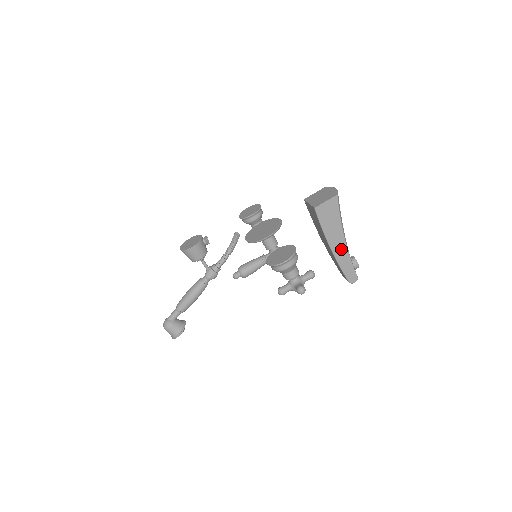
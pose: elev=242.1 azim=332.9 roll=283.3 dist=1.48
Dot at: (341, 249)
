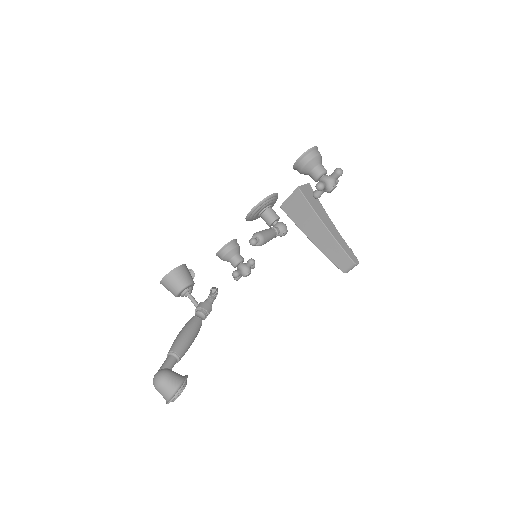
Dot at: (332, 228)
